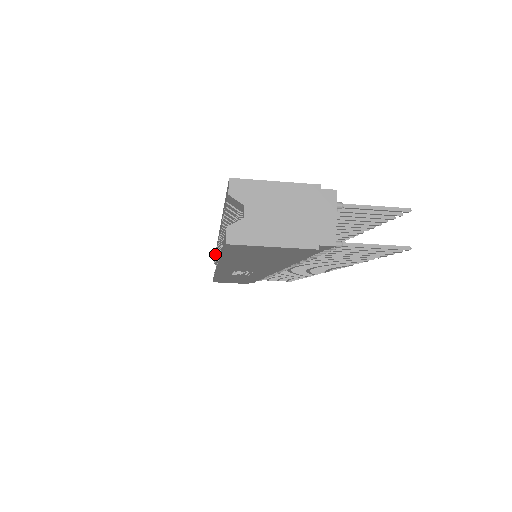
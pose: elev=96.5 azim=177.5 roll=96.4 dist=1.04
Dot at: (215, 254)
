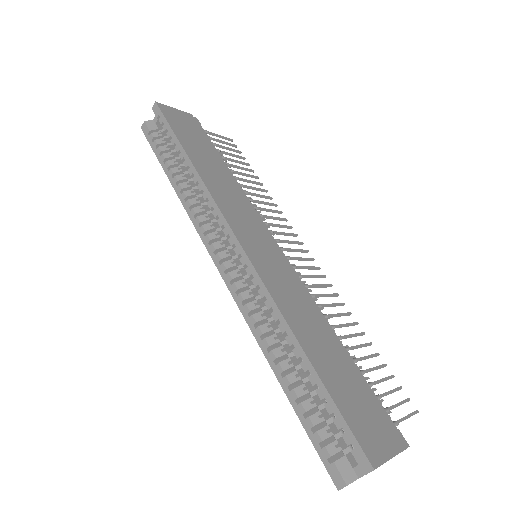
Dot at: (179, 147)
